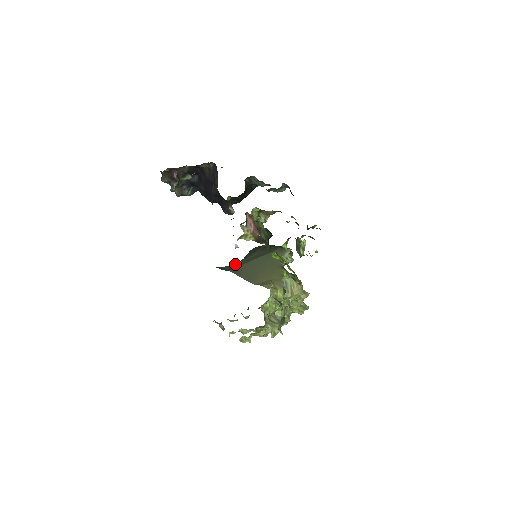
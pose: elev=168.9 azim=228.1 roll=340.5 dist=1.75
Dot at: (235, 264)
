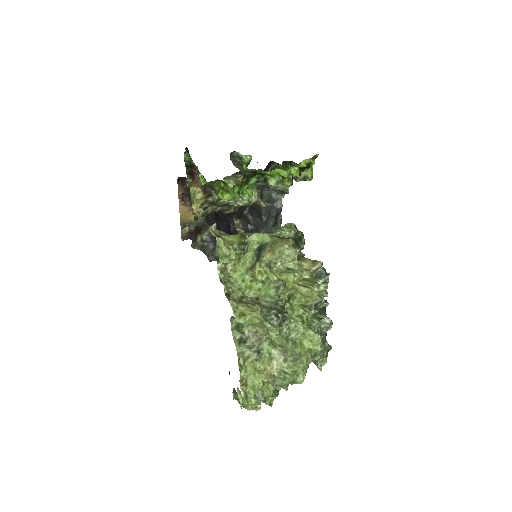
Dot at: occluded
